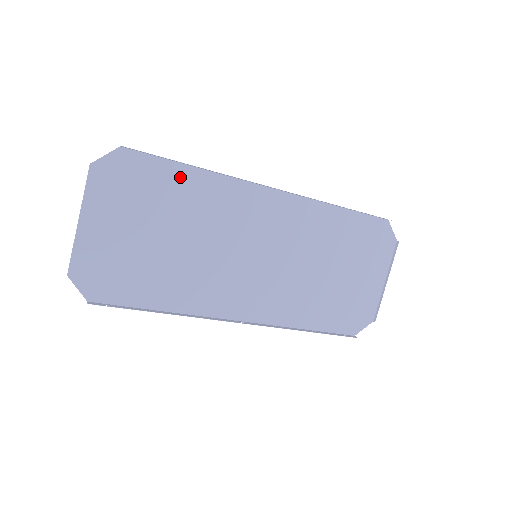
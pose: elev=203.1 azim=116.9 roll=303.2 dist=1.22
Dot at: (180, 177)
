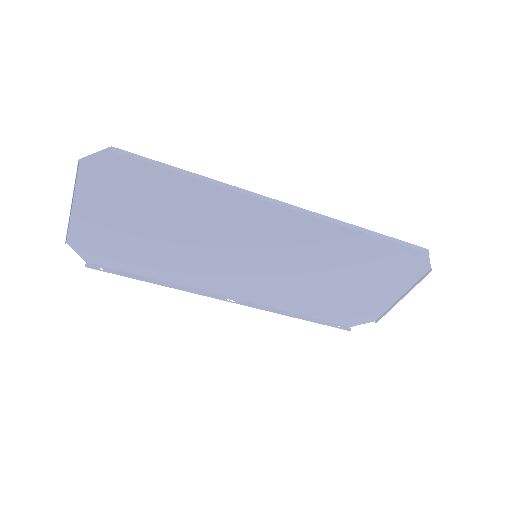
Dot at: (178, 181)
